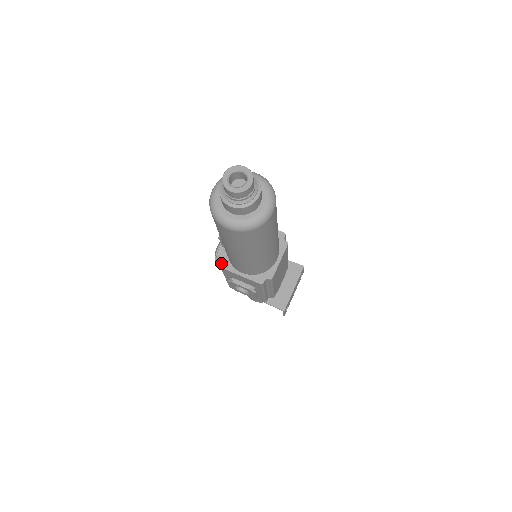
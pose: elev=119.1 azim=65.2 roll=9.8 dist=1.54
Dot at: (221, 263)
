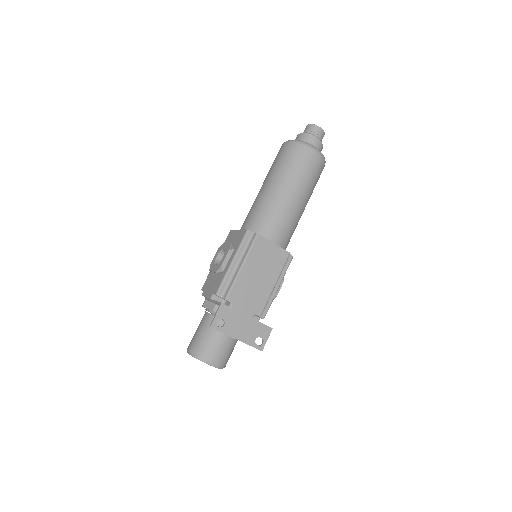
Dot at: occluded
